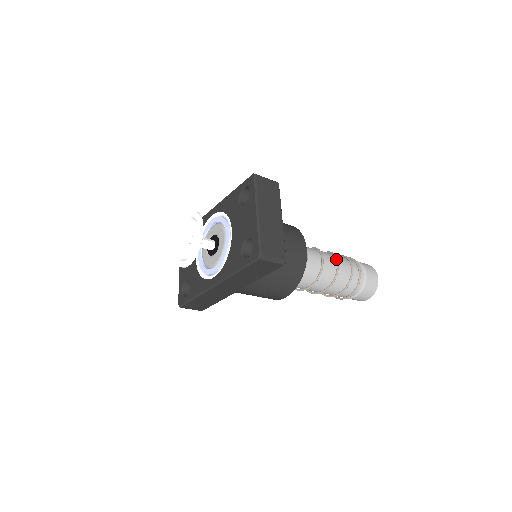
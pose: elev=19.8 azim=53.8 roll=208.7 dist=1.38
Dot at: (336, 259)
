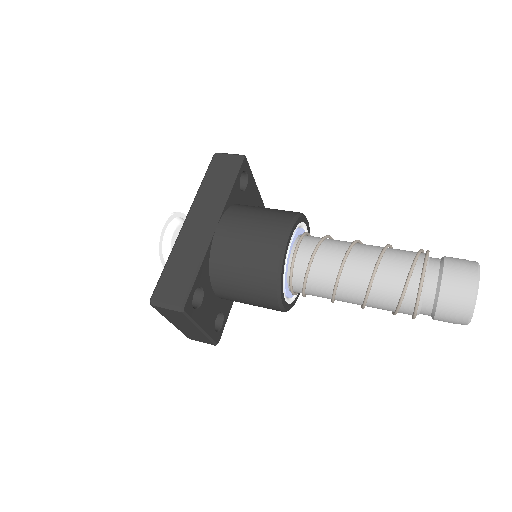
Dot at: (363, 300)
